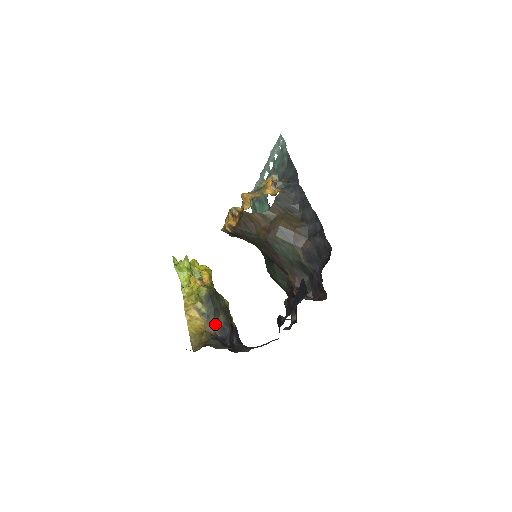
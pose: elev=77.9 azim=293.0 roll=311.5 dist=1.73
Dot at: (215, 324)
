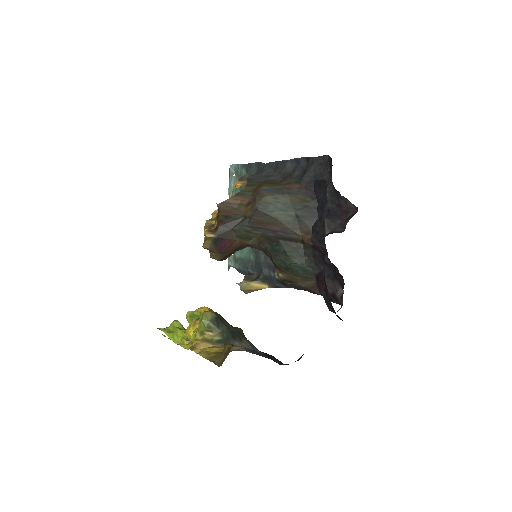
Dot at: (240, 346)
